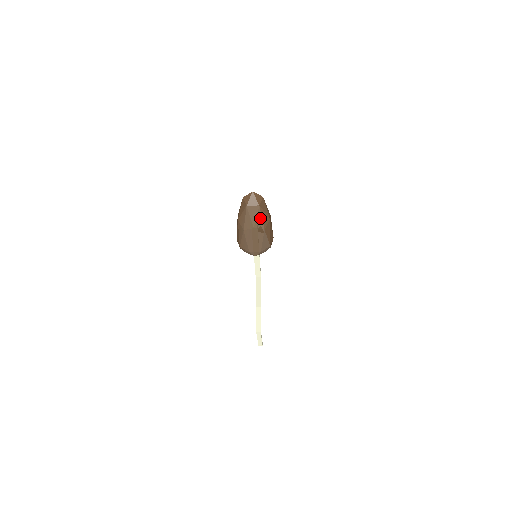
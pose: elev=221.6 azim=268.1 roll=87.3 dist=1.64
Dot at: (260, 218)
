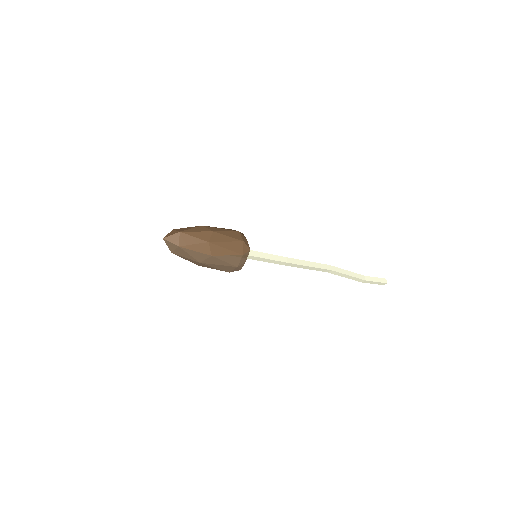
Dot at: (194, 252)
